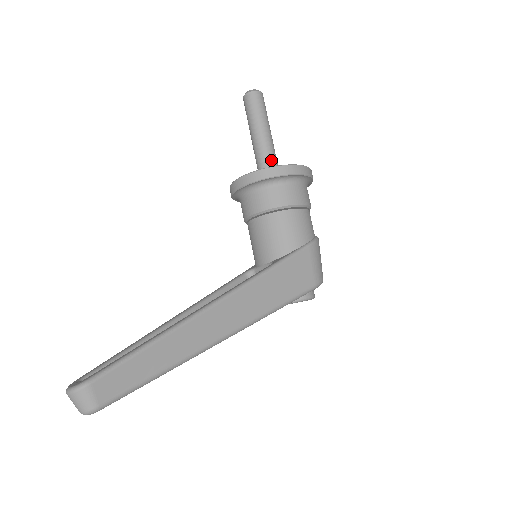
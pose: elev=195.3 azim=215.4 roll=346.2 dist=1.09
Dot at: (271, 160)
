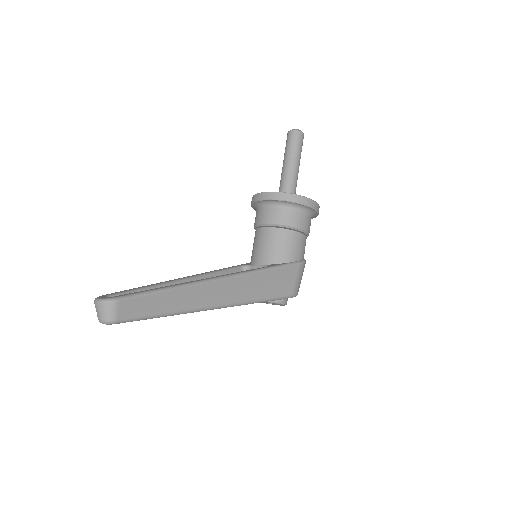
Dot at: (292, 188)
